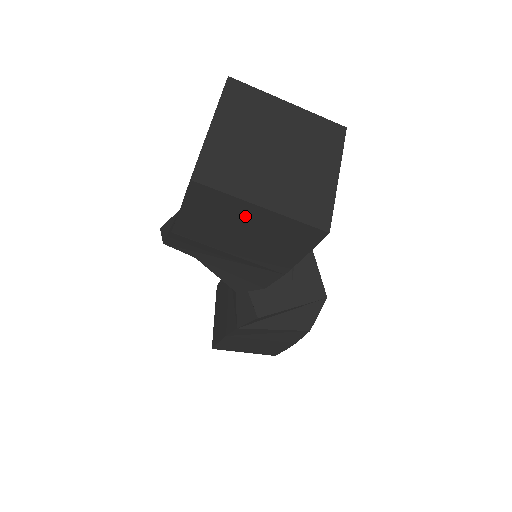
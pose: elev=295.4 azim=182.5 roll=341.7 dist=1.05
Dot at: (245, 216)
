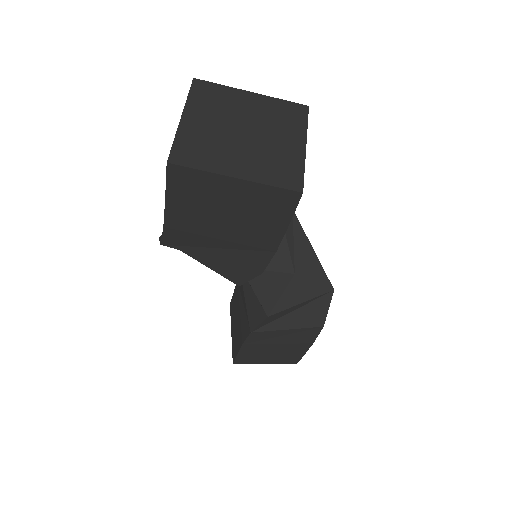
Dot at: (224, 192)
